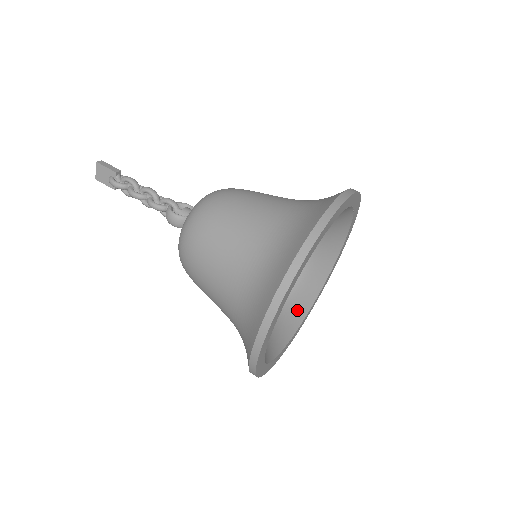
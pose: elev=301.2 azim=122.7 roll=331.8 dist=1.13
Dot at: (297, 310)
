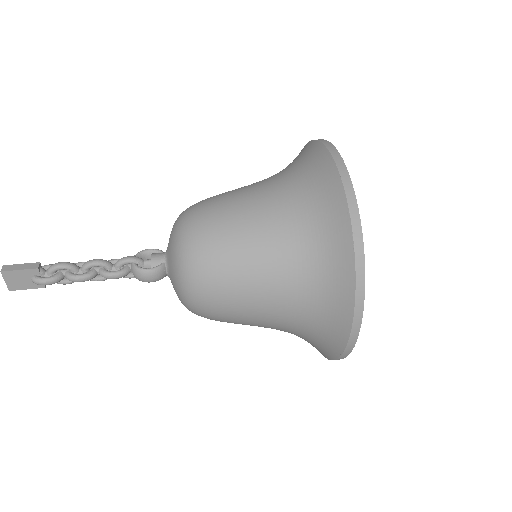
Dot at: occluded
